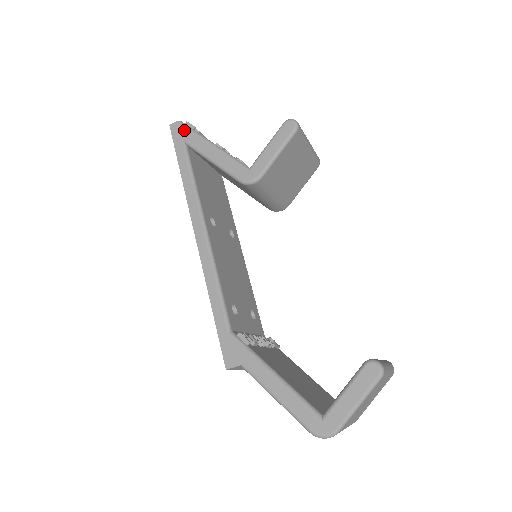
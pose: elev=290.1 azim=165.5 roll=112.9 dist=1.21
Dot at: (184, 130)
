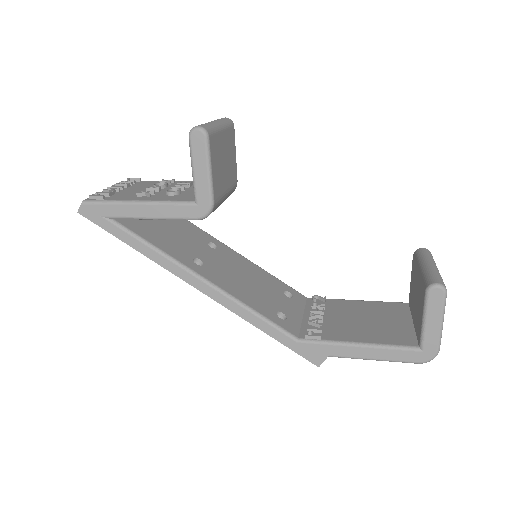
Dot at: (97, 208)
